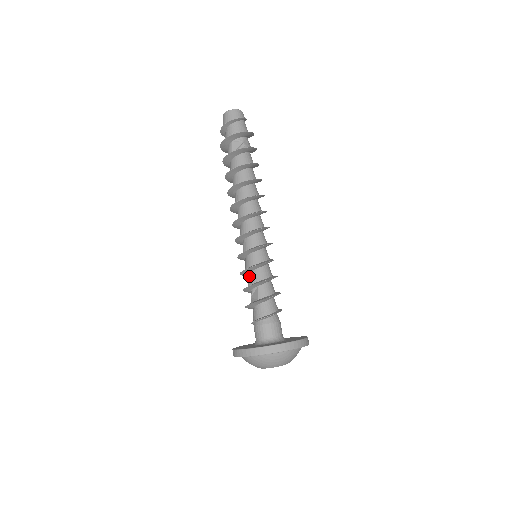
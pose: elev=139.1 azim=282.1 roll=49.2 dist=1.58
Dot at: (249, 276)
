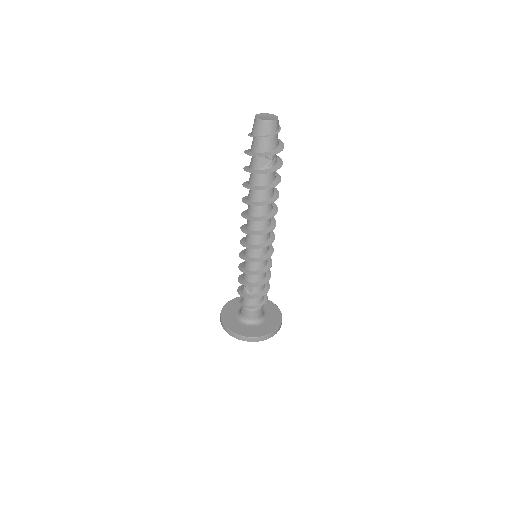
Dot at: (247, 274)
